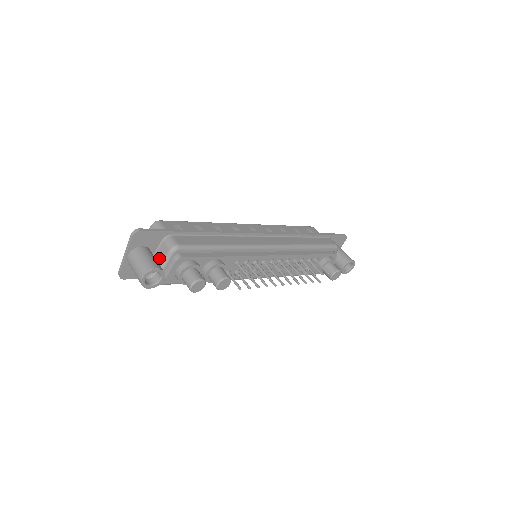
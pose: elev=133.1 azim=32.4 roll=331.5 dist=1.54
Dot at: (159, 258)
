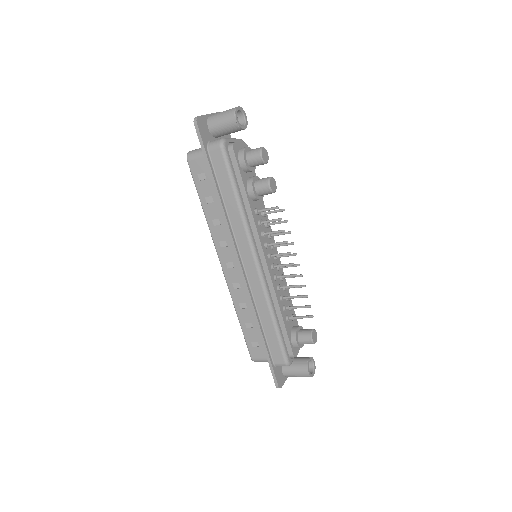
Dot at: occluded
